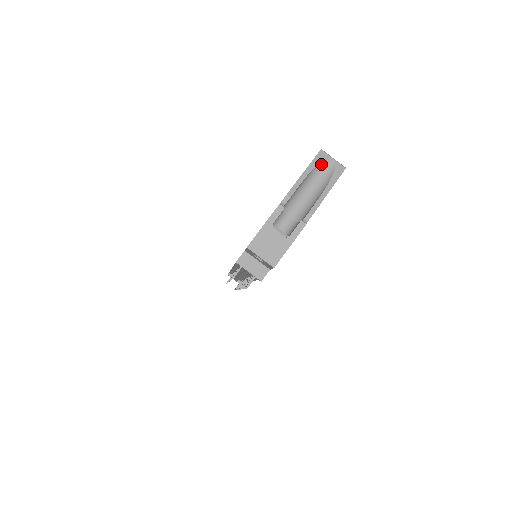
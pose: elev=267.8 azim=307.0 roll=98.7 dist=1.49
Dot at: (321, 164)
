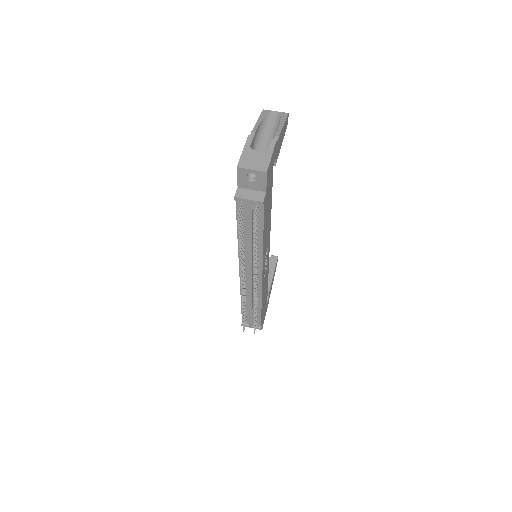
Dot at: (268, 116)
